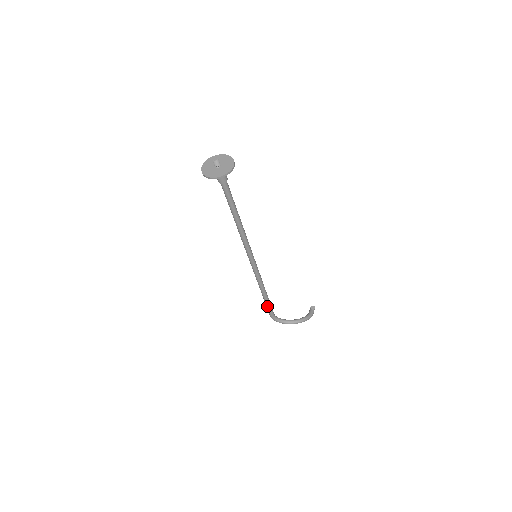
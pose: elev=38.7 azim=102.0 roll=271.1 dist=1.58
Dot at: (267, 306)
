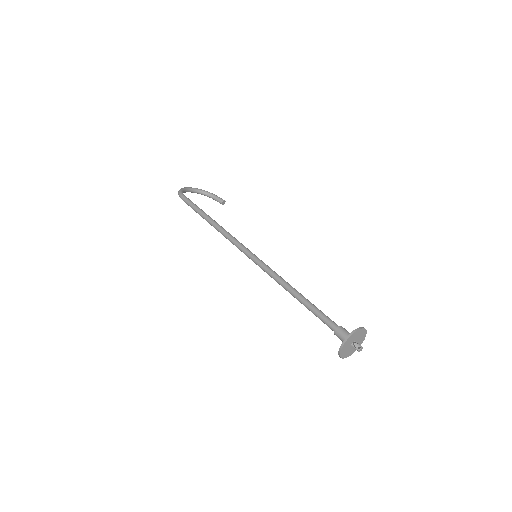
Dot at: (194, 210)
